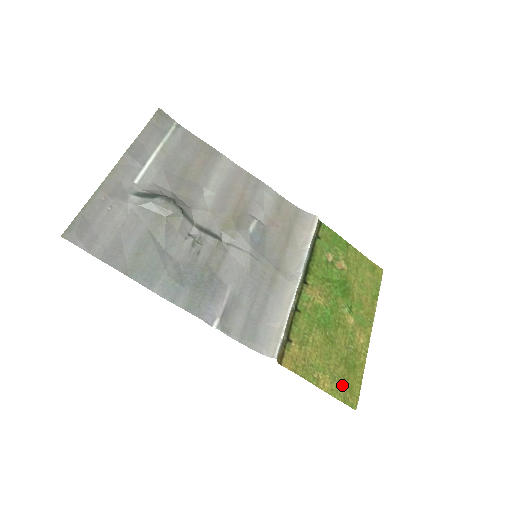
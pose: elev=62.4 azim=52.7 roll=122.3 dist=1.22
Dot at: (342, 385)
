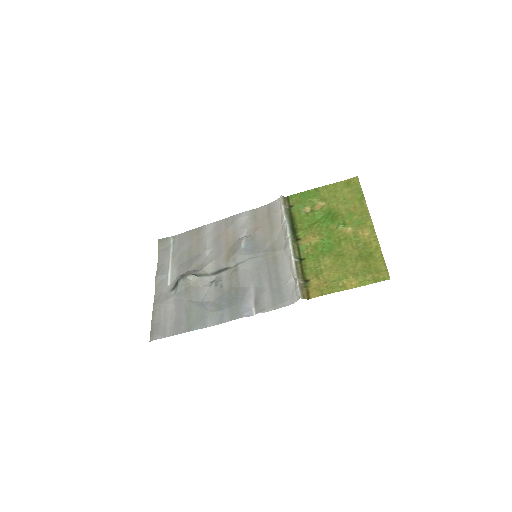
Dot at: (367, 273)
